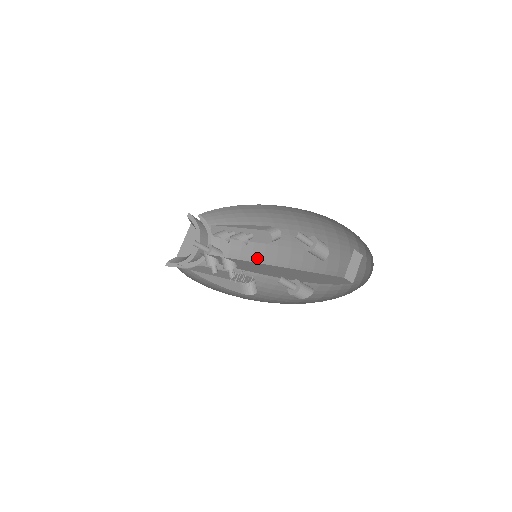
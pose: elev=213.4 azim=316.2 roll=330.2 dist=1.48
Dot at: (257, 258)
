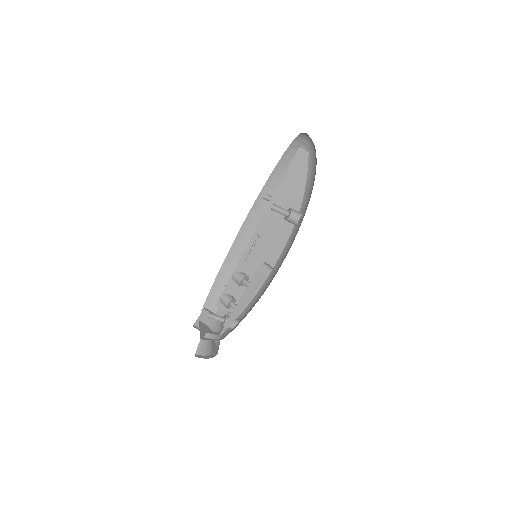
Dot at: (263, 284)
